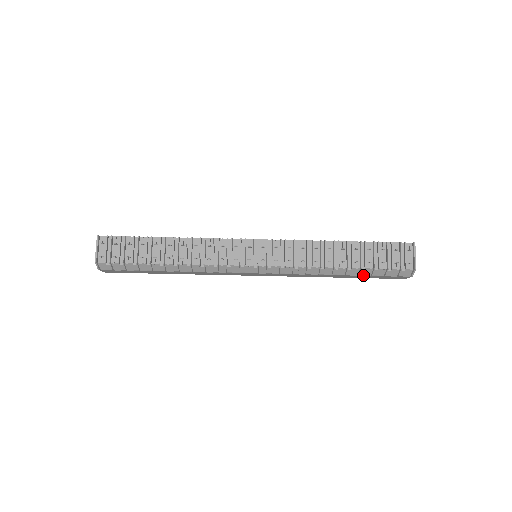
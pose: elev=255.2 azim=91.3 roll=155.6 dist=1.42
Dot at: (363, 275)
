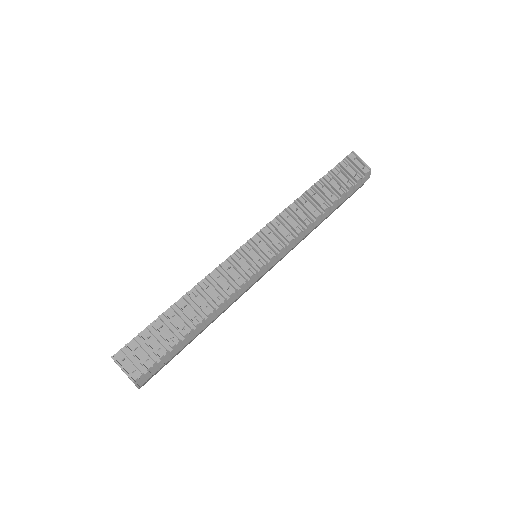
Dot at: (341, 203)
